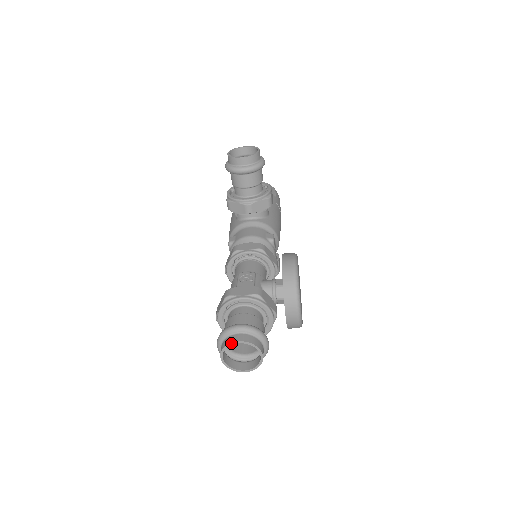
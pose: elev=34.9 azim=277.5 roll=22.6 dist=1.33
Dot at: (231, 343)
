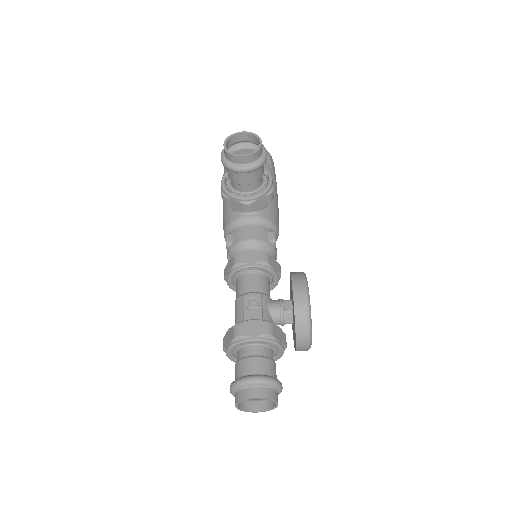
Dot at: (247, 399)
